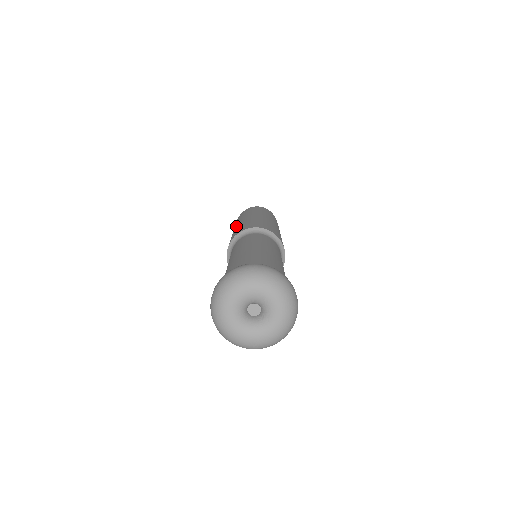
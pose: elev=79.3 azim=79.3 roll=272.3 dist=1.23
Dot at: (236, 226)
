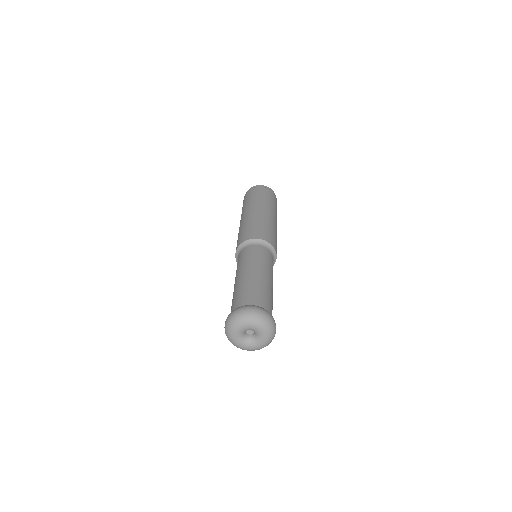
Dot at: (242, 220)
